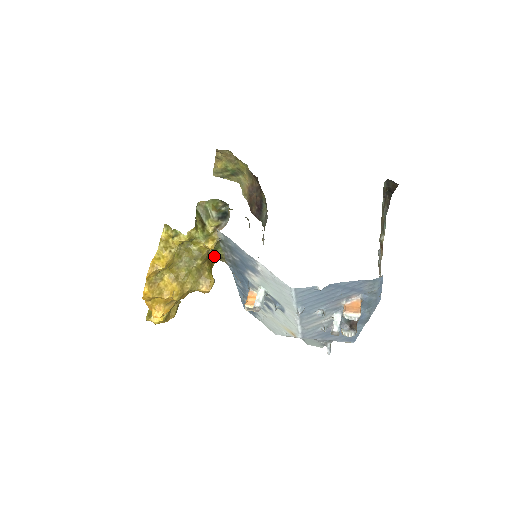
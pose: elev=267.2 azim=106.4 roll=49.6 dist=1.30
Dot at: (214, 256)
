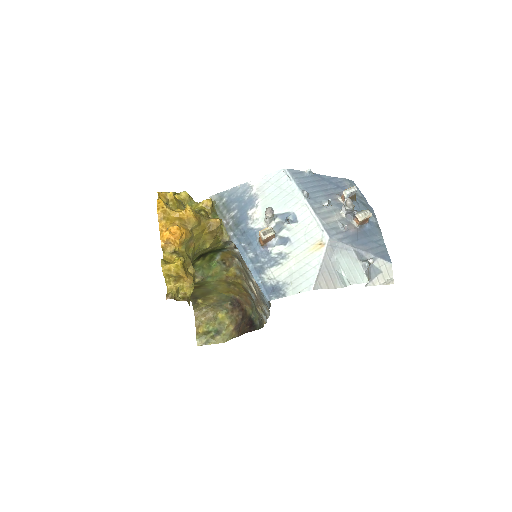
Dot at: occluded
